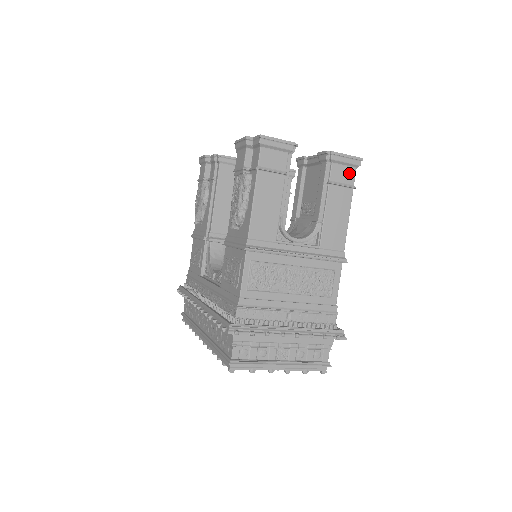
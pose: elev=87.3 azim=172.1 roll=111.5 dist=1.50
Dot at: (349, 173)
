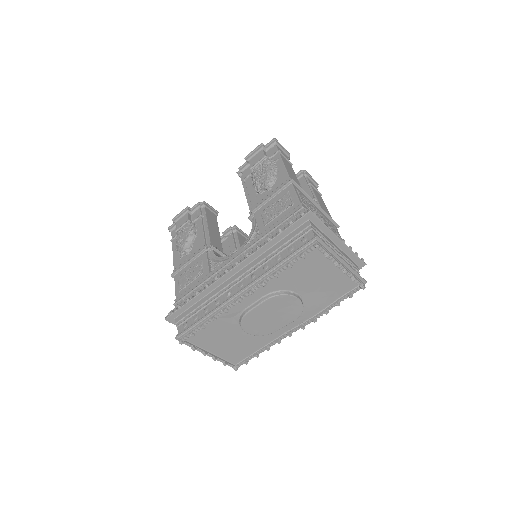
Dot at: (315, 187)
